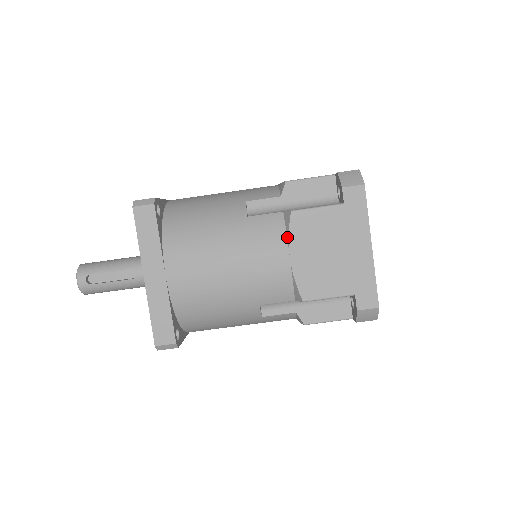
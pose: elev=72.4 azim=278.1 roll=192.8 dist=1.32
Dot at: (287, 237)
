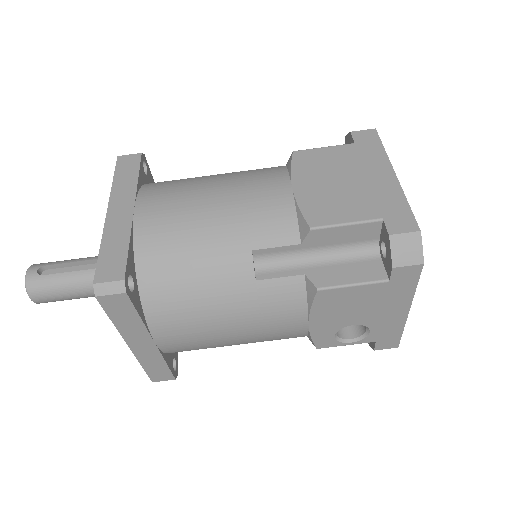
Dot at: (289, 173)
